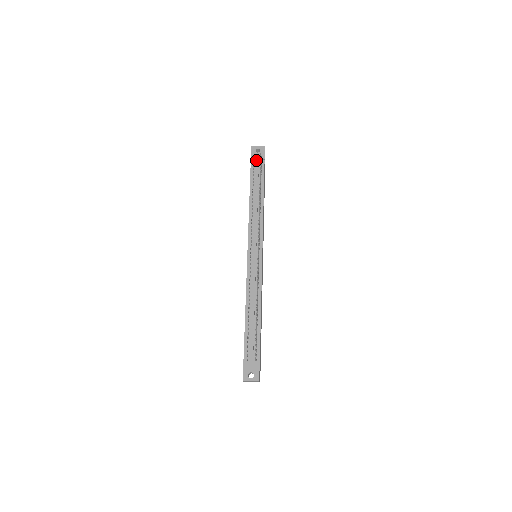
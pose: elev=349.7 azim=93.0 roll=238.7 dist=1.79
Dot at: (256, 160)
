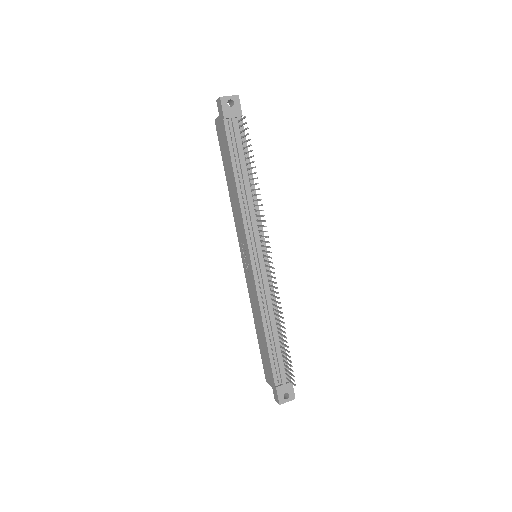
Dot at: (232, 120)
